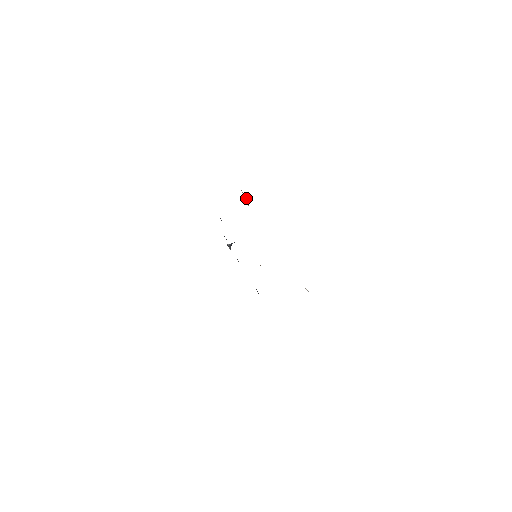
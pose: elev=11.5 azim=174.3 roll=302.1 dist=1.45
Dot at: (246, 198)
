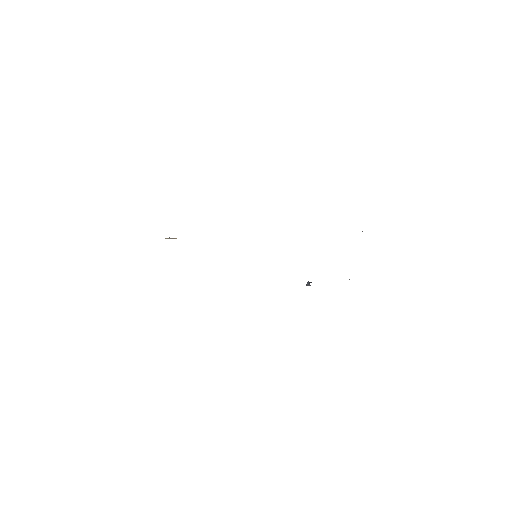
Dot at: (169, 238)
